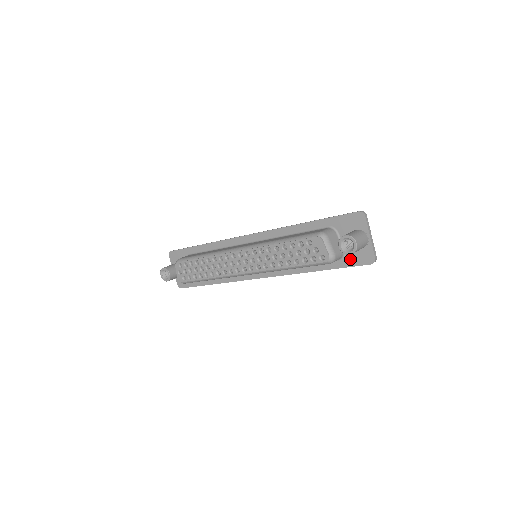
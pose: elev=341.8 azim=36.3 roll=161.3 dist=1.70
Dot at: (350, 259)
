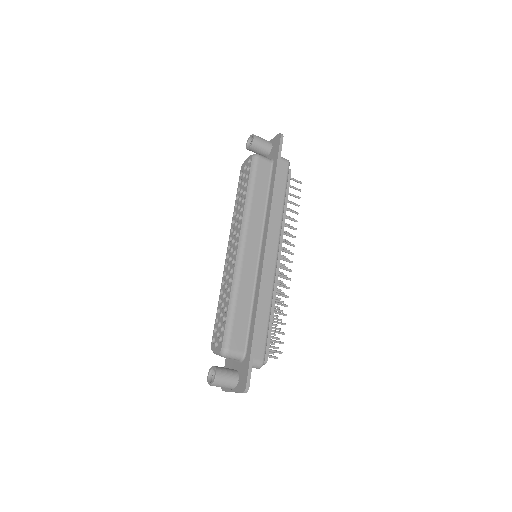
Dot at: (275, 154)
